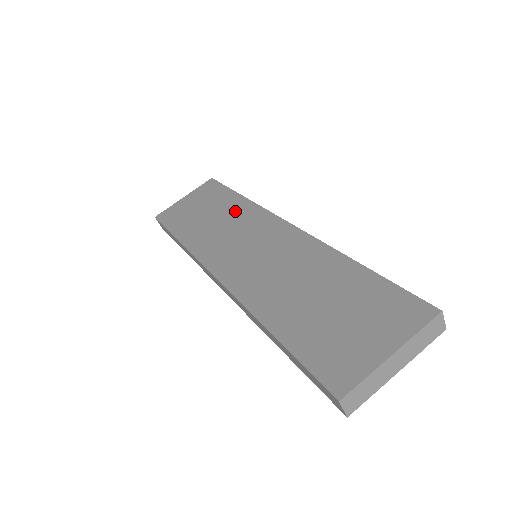
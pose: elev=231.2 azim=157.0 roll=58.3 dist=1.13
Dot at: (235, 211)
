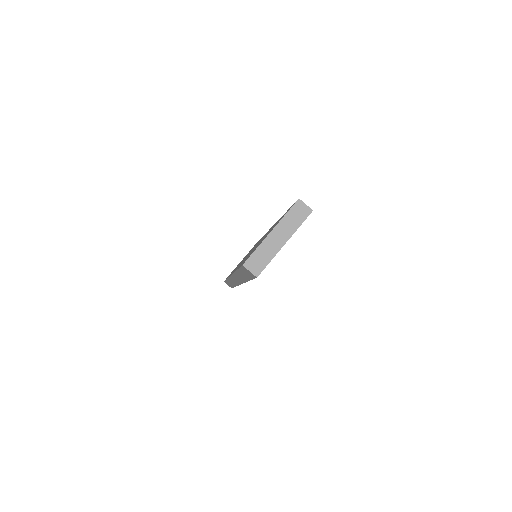
Dot at: occluded
